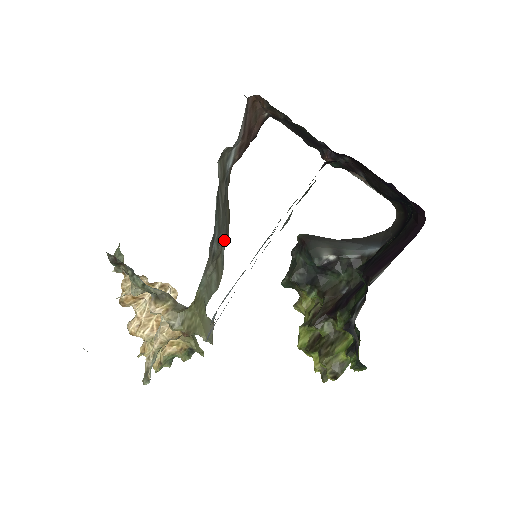
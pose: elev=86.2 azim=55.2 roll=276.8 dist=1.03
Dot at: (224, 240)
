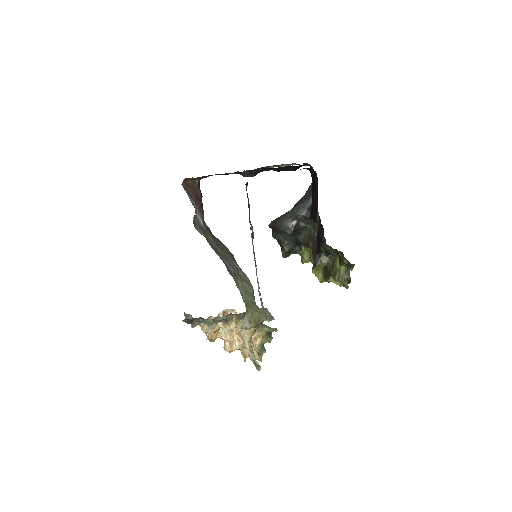
Dot at: (234, 261)
